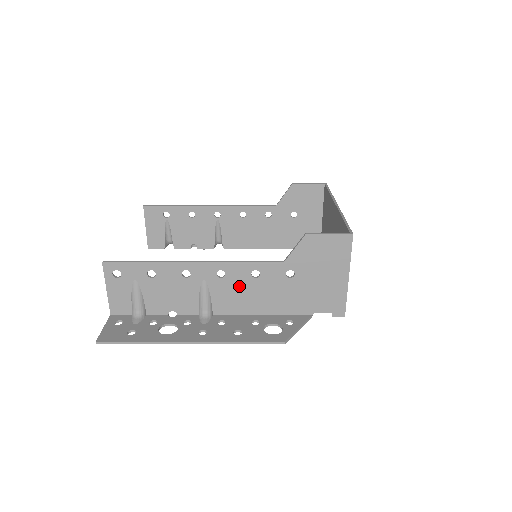
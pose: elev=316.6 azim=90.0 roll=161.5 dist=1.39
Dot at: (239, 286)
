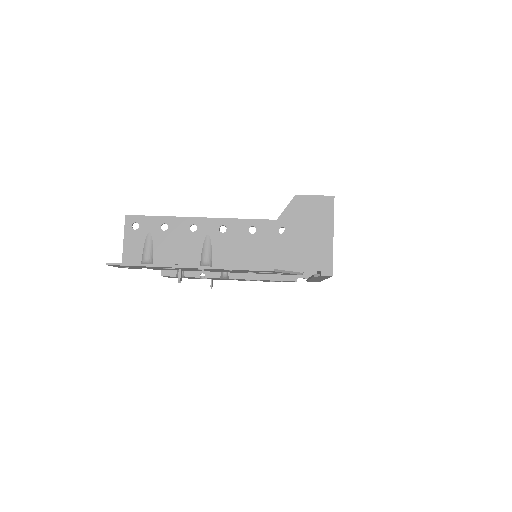
Dot at: (238, 241)
